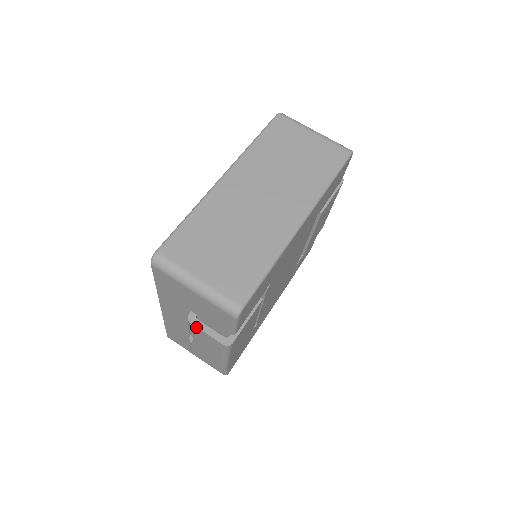
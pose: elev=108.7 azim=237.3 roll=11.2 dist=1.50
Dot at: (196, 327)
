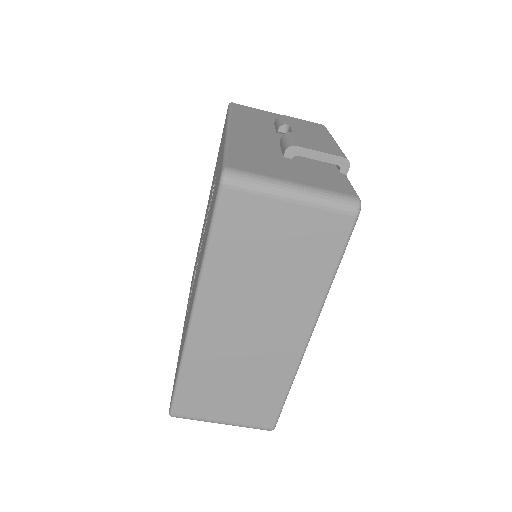
Dot at: occluded
